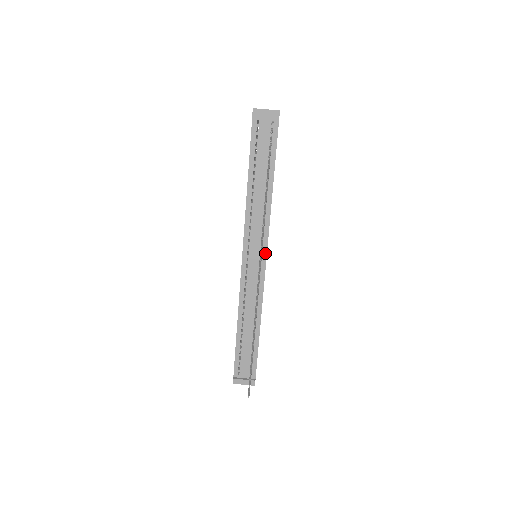
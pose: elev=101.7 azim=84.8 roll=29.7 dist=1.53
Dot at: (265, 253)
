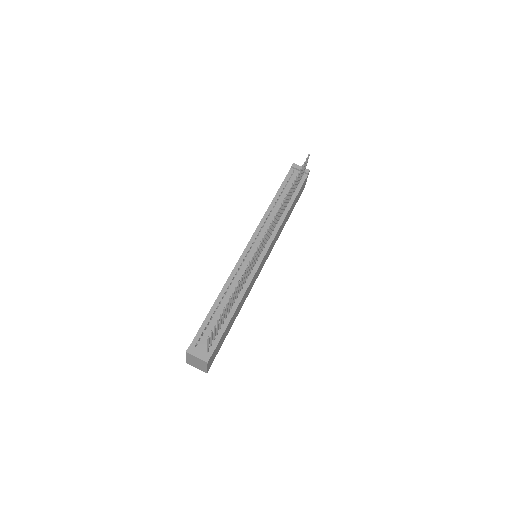
Dot at: (267, 248)
